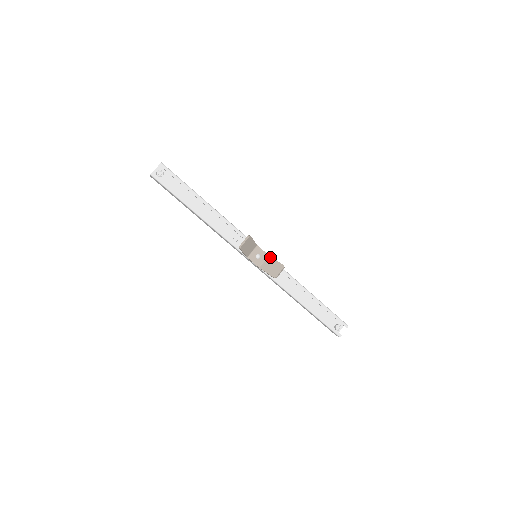
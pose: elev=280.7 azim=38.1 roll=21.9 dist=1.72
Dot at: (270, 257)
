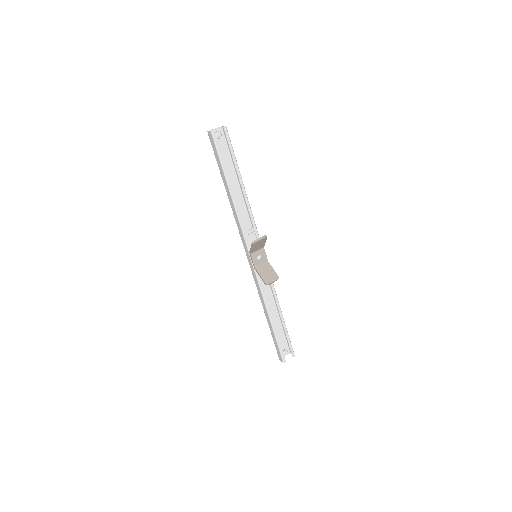
Dot at: (269, 263)
